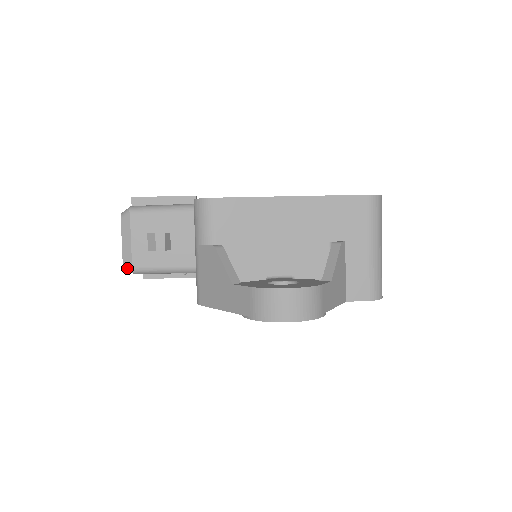
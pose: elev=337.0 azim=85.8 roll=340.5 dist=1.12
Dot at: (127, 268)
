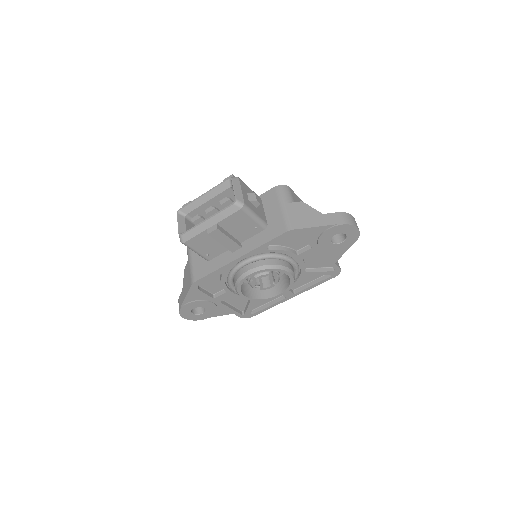
Dot at: (239, 203)
